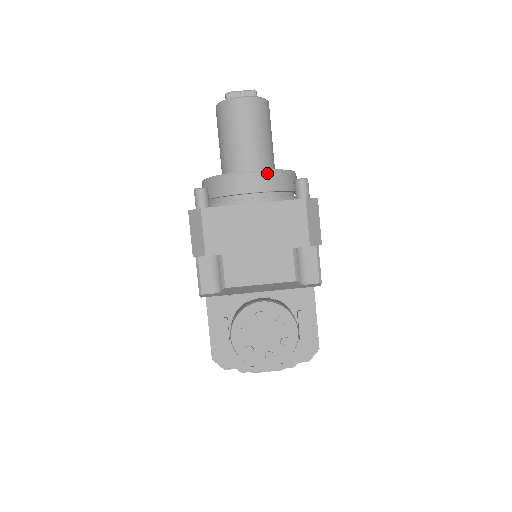
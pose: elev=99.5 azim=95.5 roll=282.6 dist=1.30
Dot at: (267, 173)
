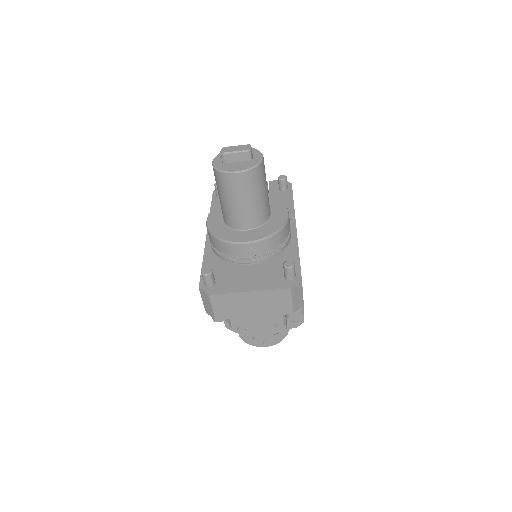
Dot at: (261, 241)
